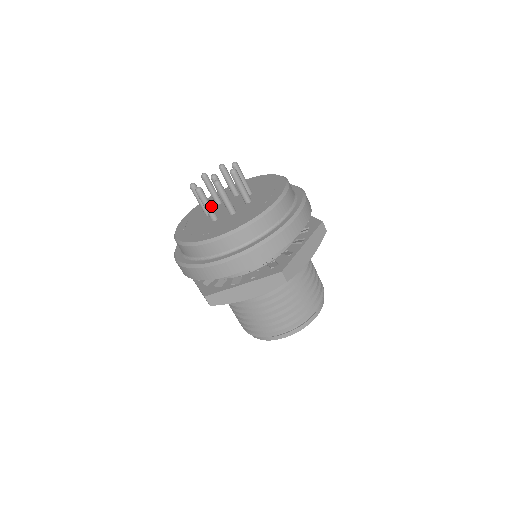
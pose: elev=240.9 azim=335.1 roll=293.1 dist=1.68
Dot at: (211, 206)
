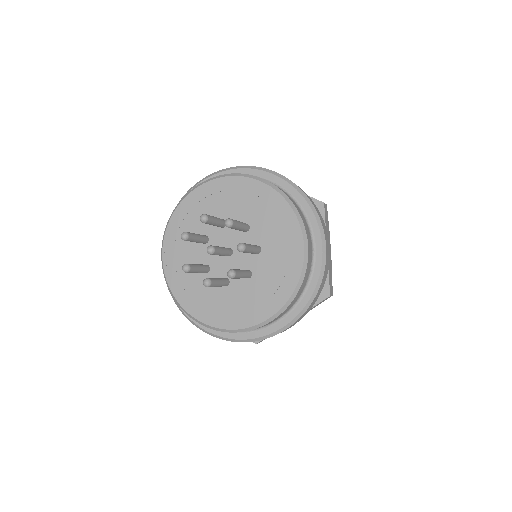
Dot at: (201, 270)
